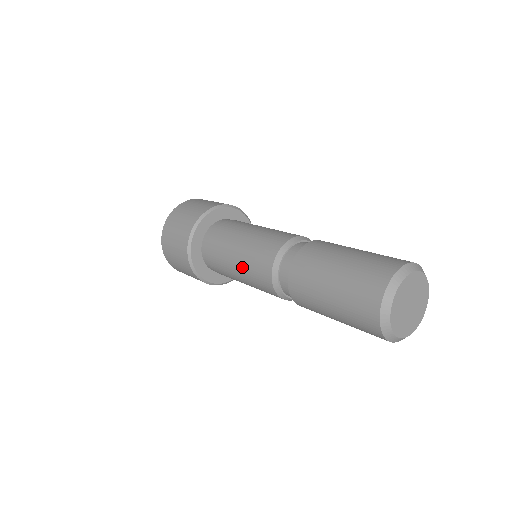
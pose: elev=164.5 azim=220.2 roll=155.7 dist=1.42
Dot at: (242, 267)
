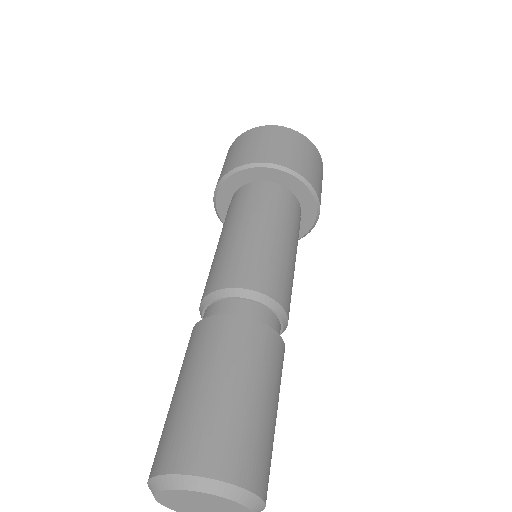
Dot at: (223, 247)
